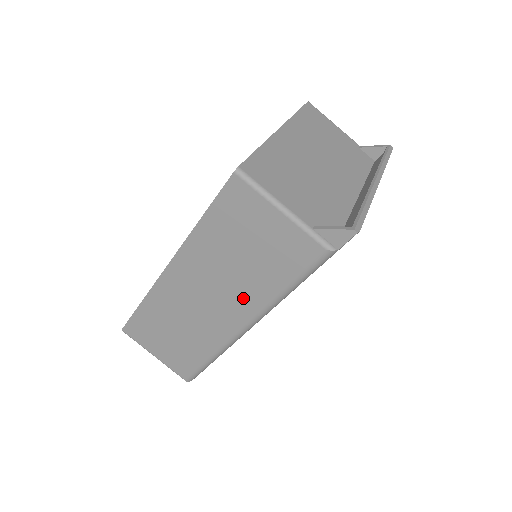
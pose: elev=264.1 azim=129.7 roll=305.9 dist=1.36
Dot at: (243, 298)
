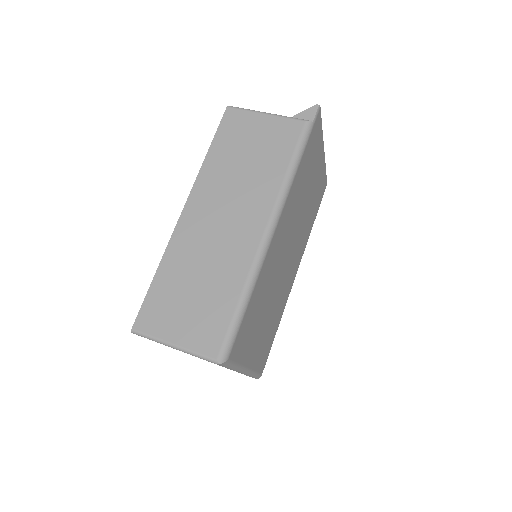
Dot at: (257, 198)
